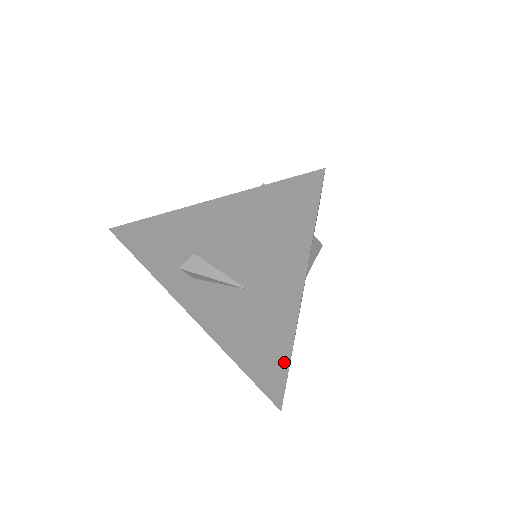
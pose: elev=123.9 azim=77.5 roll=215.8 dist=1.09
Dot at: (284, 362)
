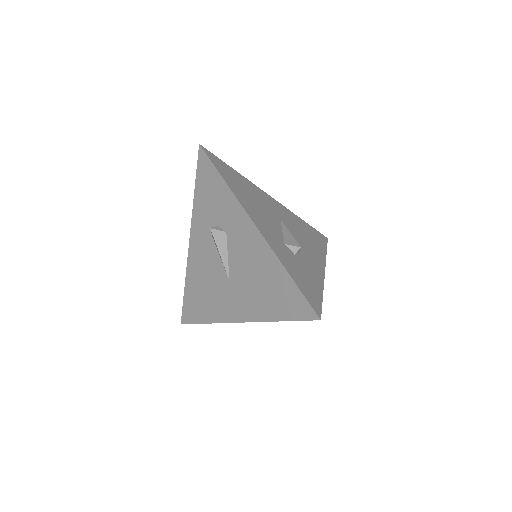
Dot at: (207, 319)
